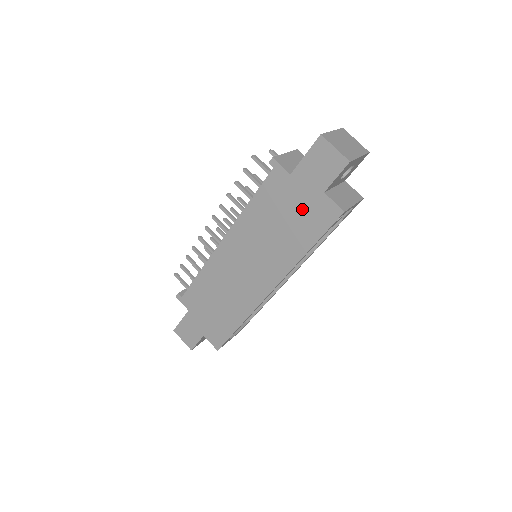
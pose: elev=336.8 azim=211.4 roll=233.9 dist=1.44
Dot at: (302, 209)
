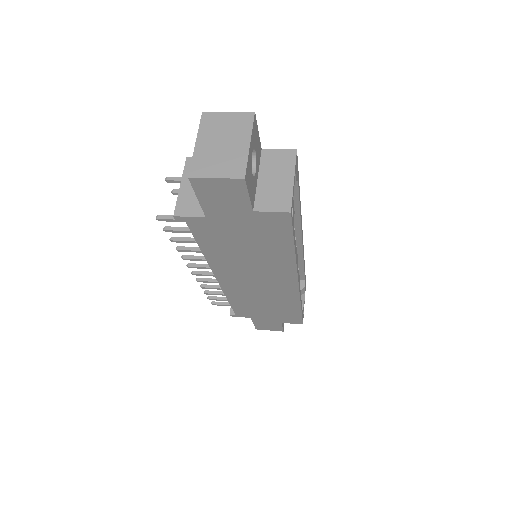
Dot at: (250, 231)
